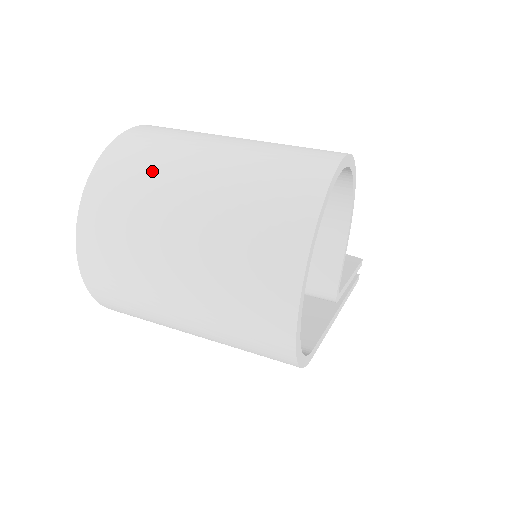
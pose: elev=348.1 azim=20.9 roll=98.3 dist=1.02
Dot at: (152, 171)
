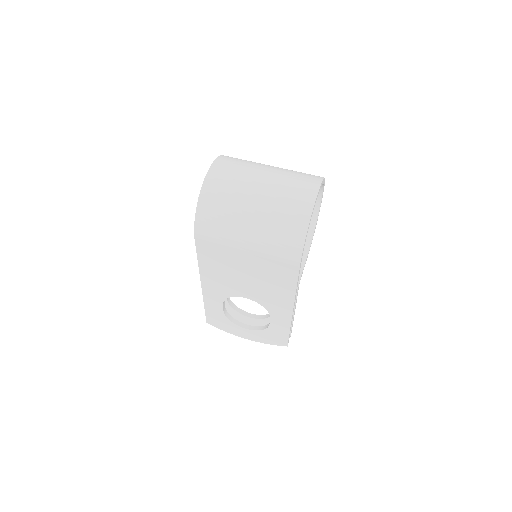
Dot at: (250, 161)
